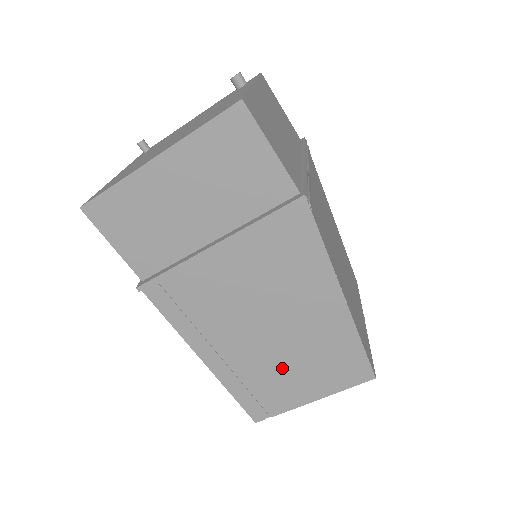
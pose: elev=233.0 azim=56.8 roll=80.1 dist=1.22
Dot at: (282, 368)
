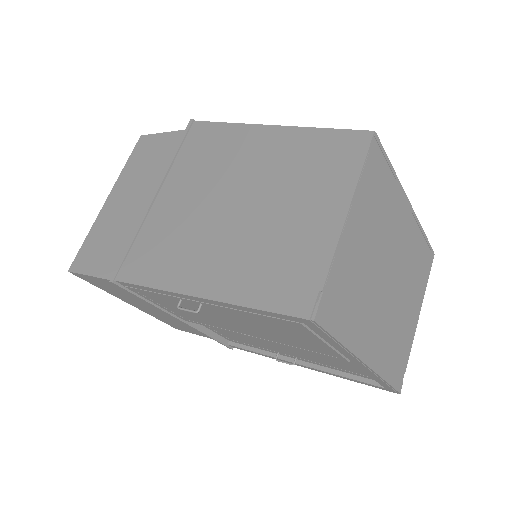
Dot at: (275, 221)
